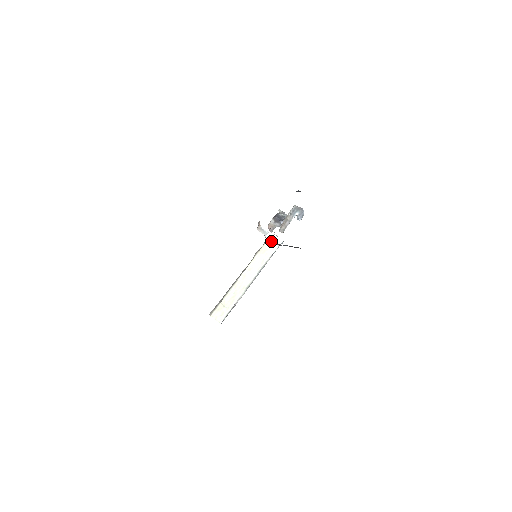
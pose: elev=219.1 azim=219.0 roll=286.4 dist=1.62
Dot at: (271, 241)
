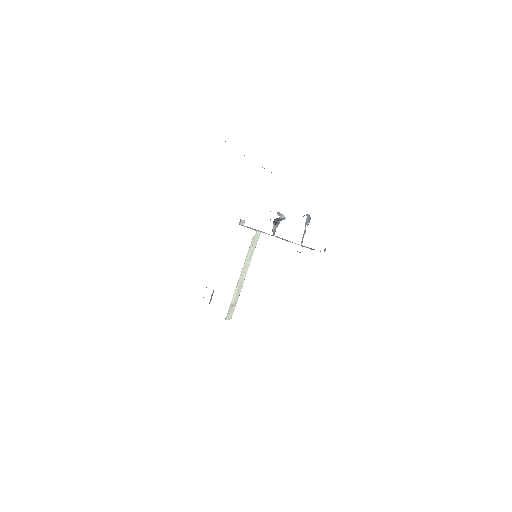
Dot at: (256, 232)
